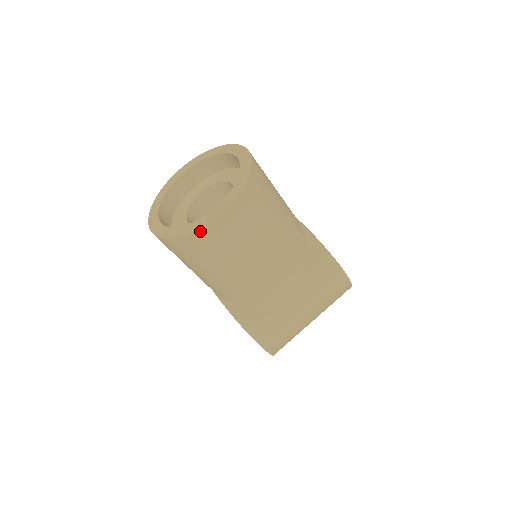
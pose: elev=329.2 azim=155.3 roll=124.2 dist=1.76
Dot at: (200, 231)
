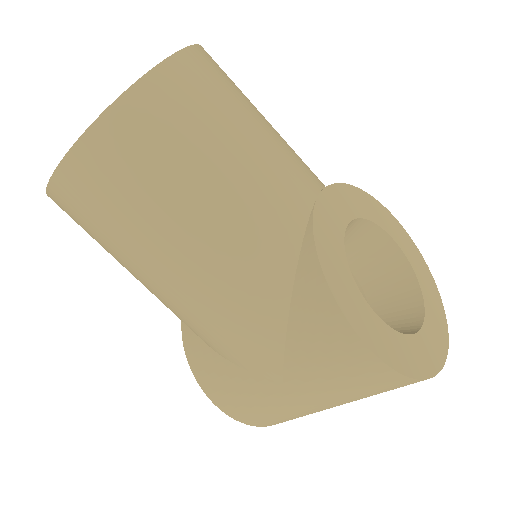
Dot at: (51, 193)
